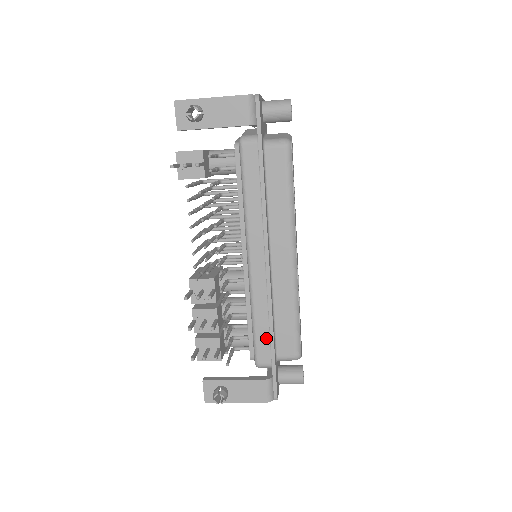
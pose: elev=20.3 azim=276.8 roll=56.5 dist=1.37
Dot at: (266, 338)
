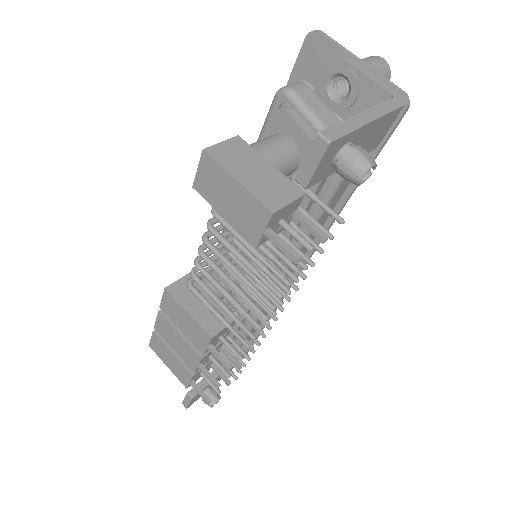
Dot at: occluded
